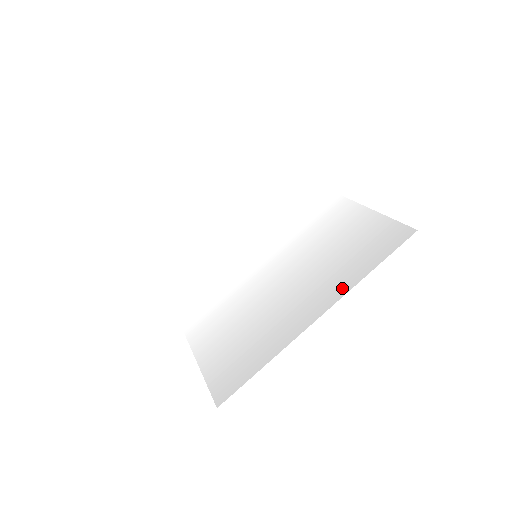
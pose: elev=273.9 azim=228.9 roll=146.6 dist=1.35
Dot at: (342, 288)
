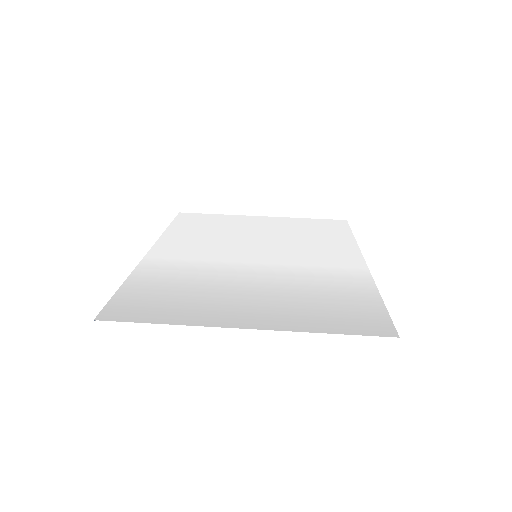
Dot at: (288, 325)
